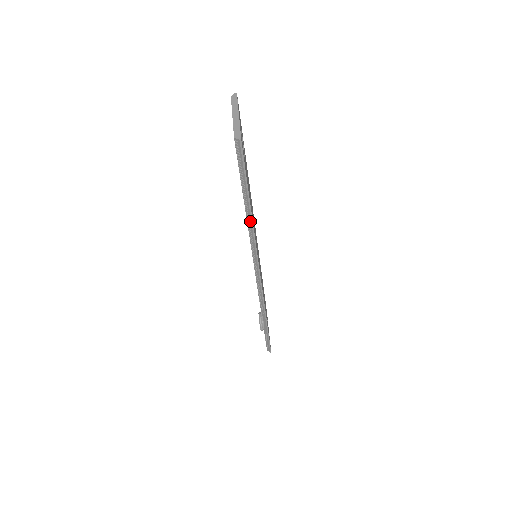
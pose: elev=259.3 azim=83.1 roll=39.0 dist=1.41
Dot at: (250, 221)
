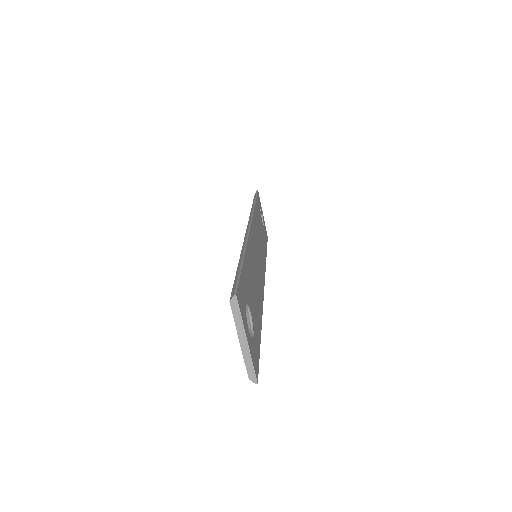
Dot at: occluded
